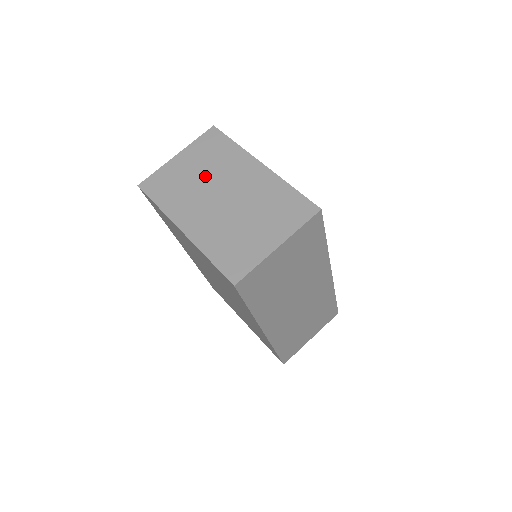
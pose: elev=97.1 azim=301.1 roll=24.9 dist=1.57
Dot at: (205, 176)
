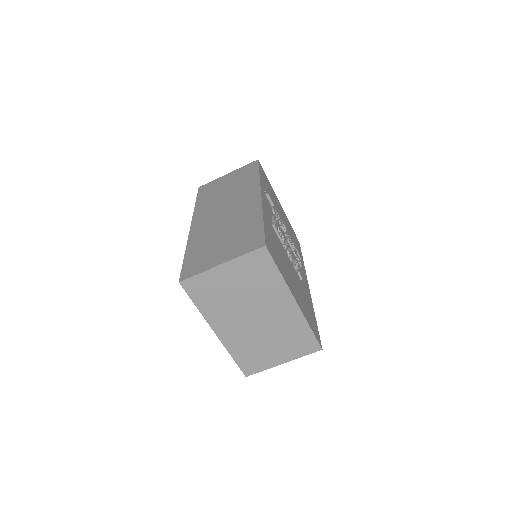
Dot at: (244, 296)
